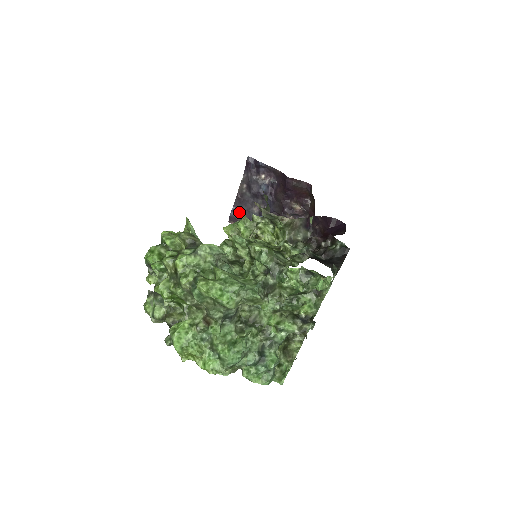
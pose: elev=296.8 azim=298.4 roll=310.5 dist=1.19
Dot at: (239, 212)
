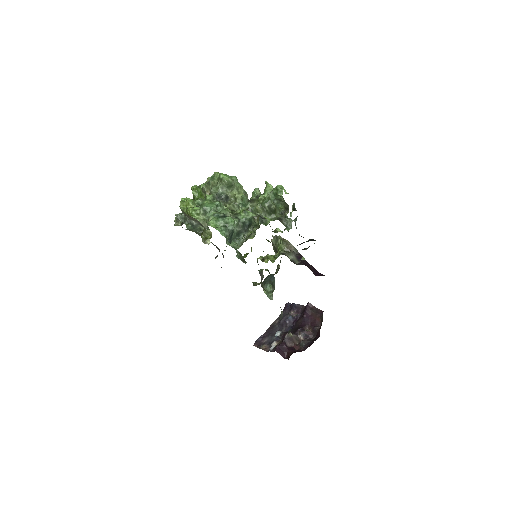
Dot at: (265, 338)
